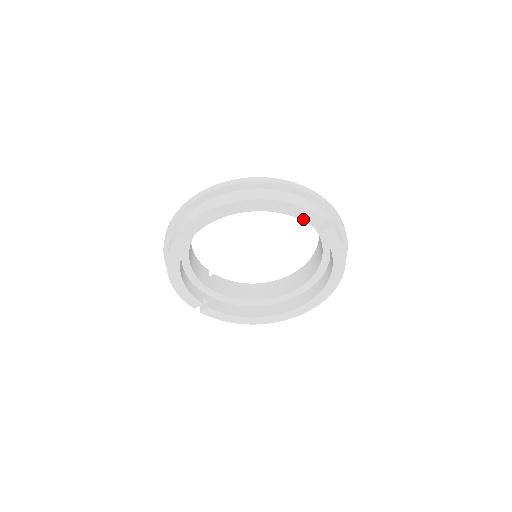
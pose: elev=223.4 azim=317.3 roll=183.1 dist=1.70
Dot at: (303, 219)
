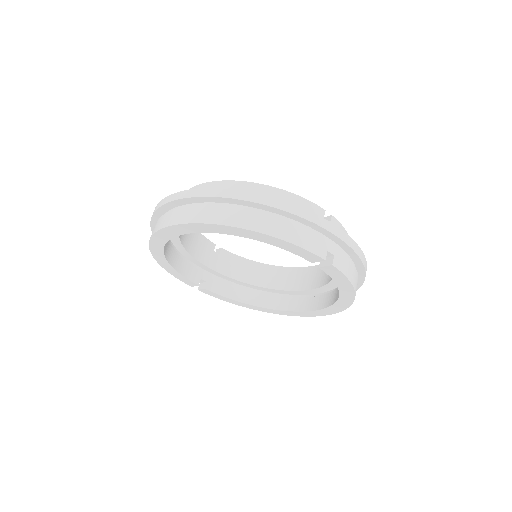
Dot at: (296, 253)
